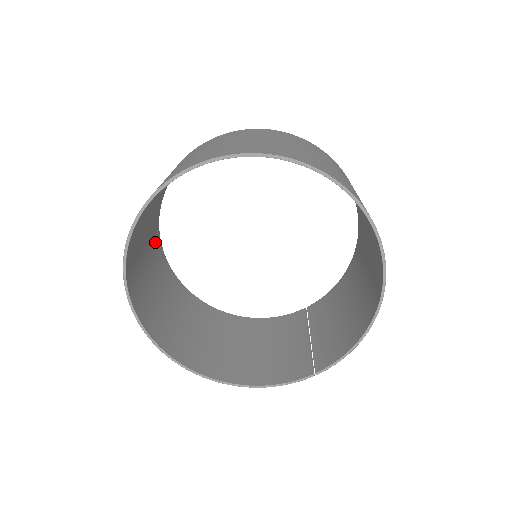
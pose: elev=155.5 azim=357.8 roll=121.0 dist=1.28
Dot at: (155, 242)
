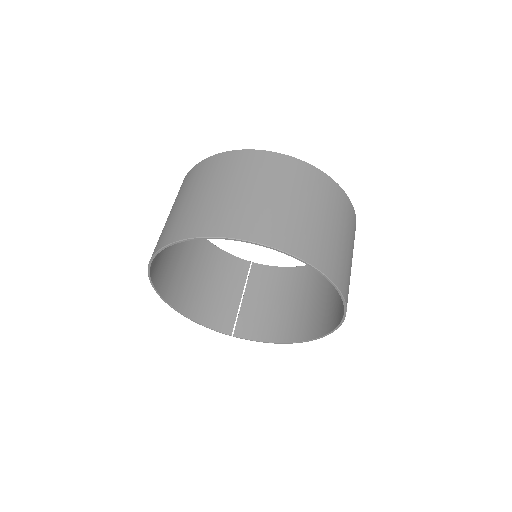
Dot at: occluded
